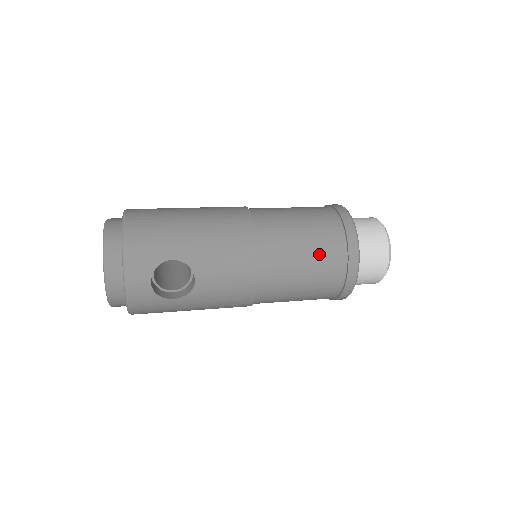
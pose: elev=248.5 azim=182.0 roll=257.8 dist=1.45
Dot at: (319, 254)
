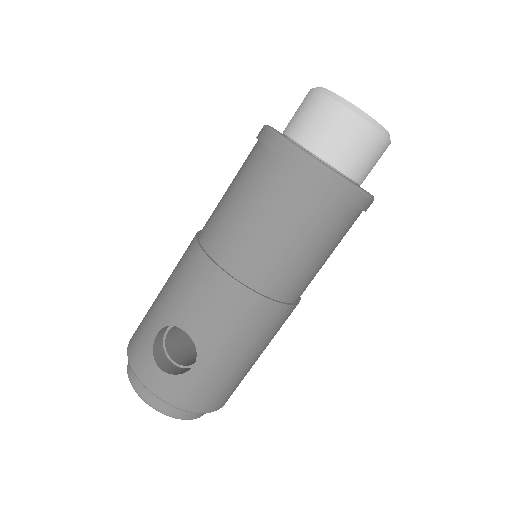
Dot at: (254, 189)
